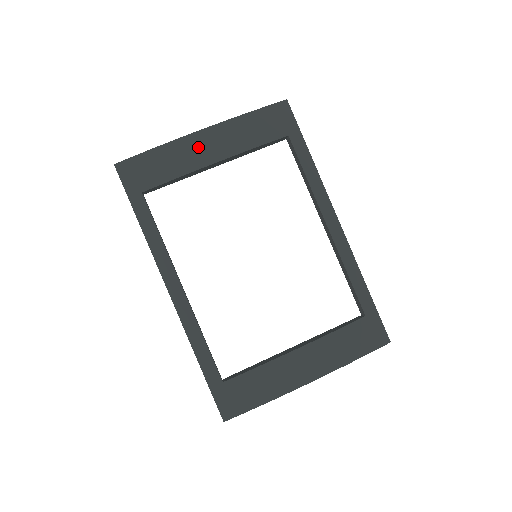
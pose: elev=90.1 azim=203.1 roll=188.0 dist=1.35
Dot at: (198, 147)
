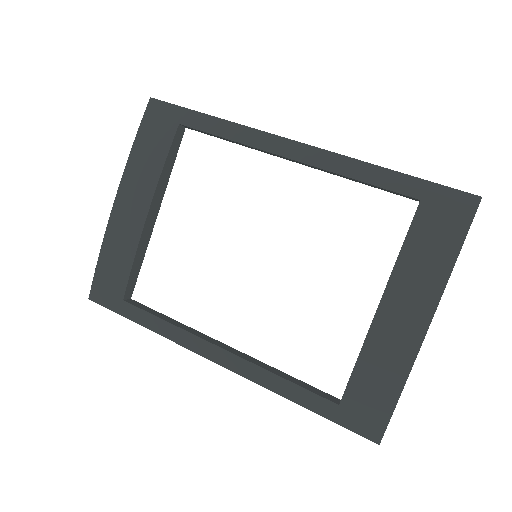
Dot at: (124, 219)
